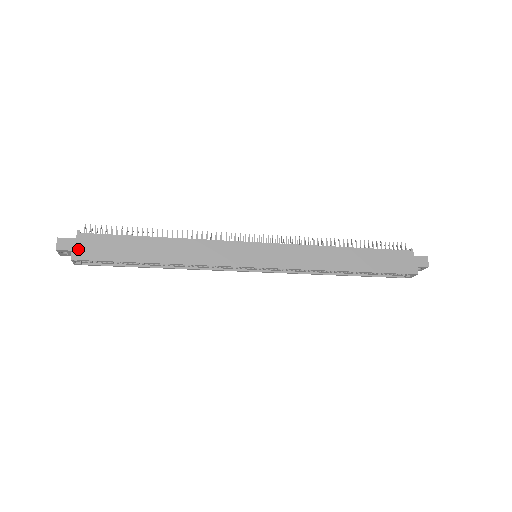
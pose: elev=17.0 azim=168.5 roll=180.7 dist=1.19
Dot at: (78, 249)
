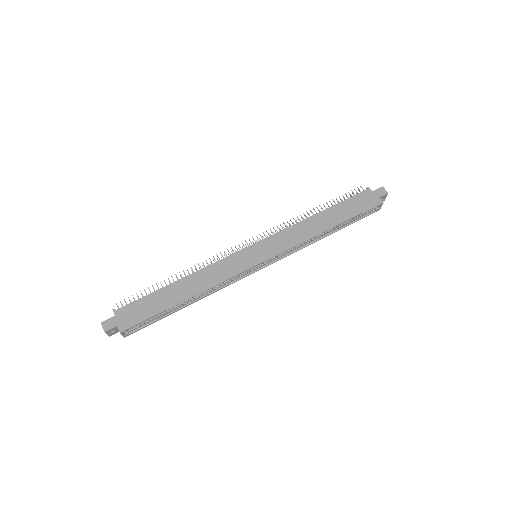
Dot at: (121, 322)
